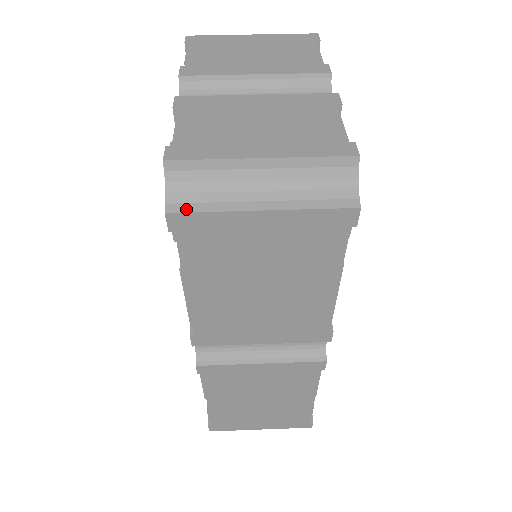
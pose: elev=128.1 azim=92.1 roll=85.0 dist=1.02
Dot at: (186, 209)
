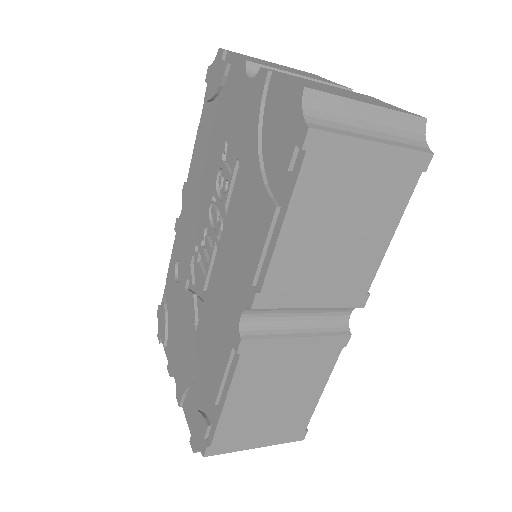
Dot at: (323, 129)
